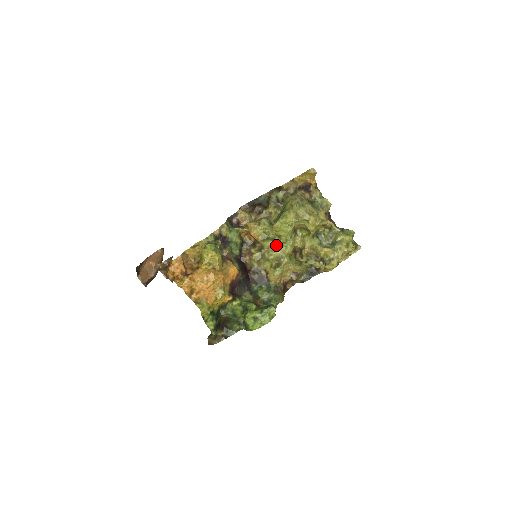
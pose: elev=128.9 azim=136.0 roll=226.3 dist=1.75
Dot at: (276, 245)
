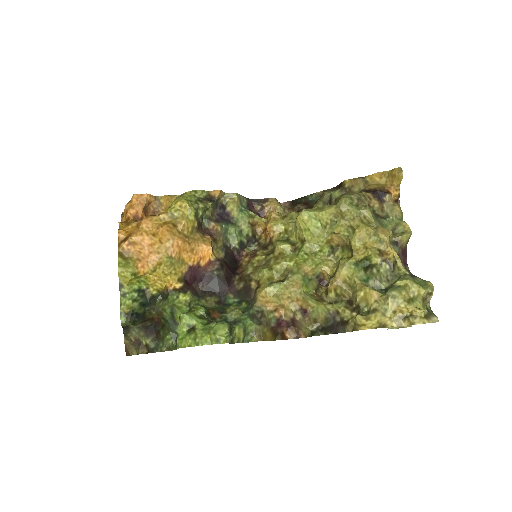
Dot at: (293, 254)
